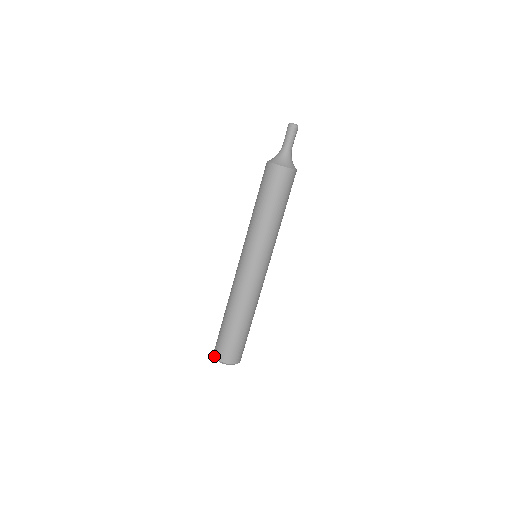
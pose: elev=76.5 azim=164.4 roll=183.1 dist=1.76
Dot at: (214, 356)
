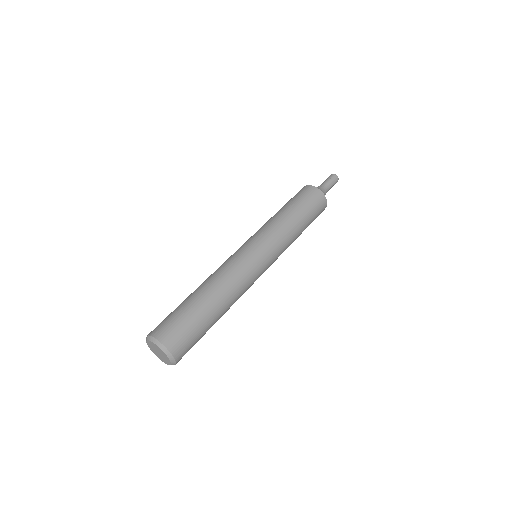
Dot at: (153, 336)
